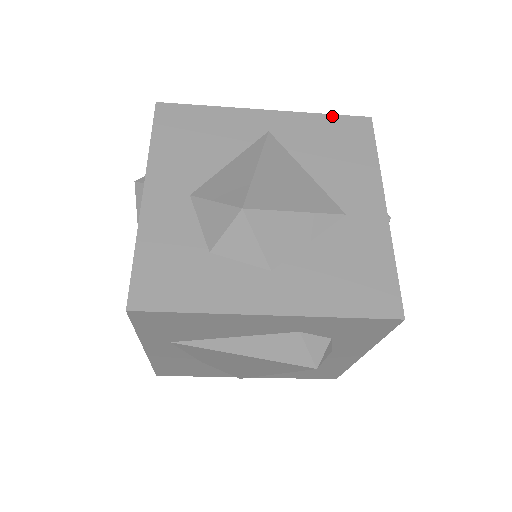
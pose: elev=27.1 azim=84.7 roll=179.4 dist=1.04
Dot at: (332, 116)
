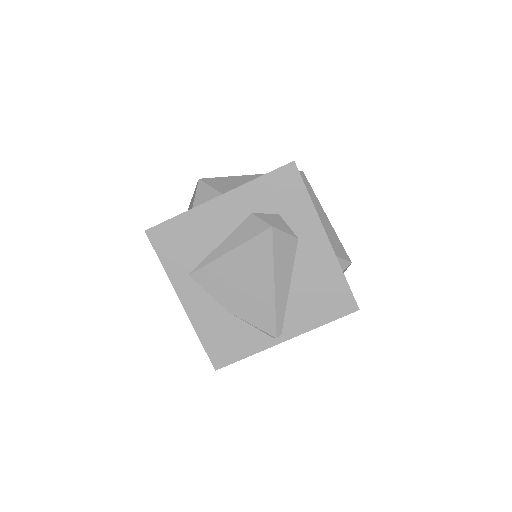
Dot at: occluded
